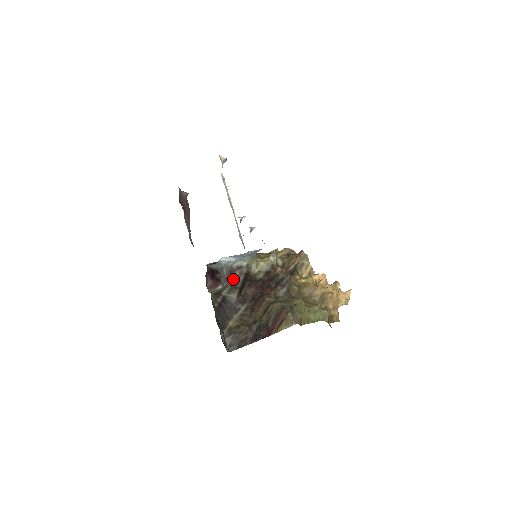
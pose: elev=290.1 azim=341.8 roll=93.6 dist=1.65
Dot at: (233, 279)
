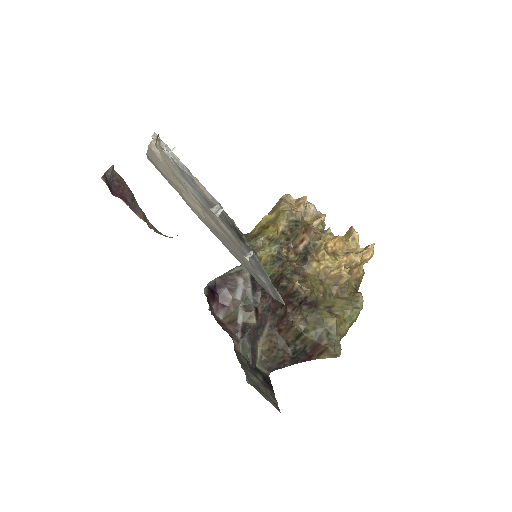
Dot at: (240, 293)
